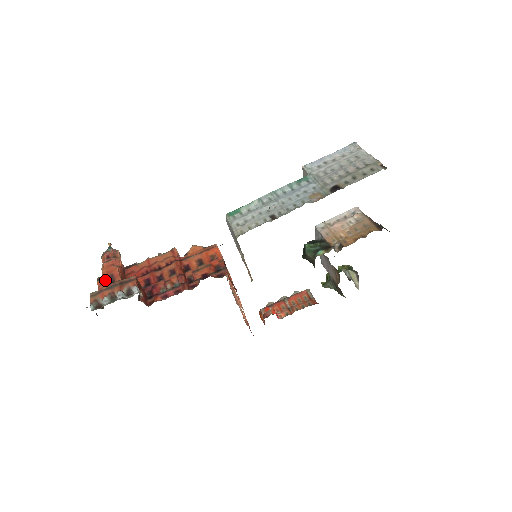
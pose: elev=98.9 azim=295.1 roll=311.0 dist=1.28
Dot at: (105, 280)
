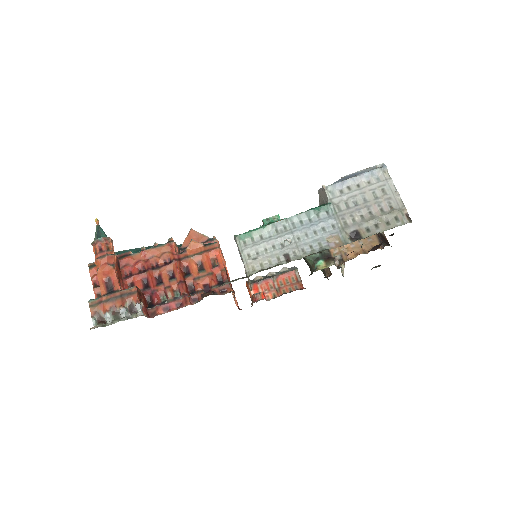
Dot at: (103, 285)
